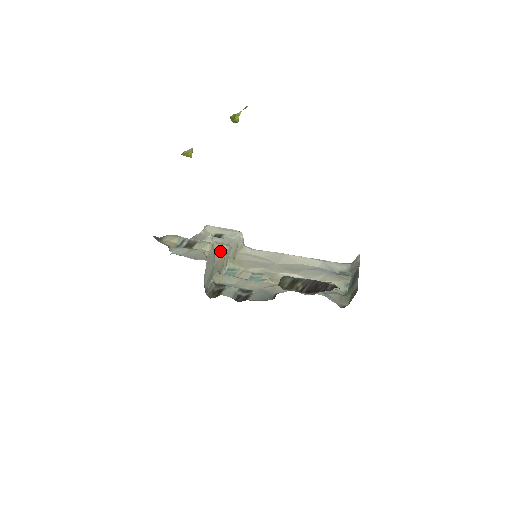
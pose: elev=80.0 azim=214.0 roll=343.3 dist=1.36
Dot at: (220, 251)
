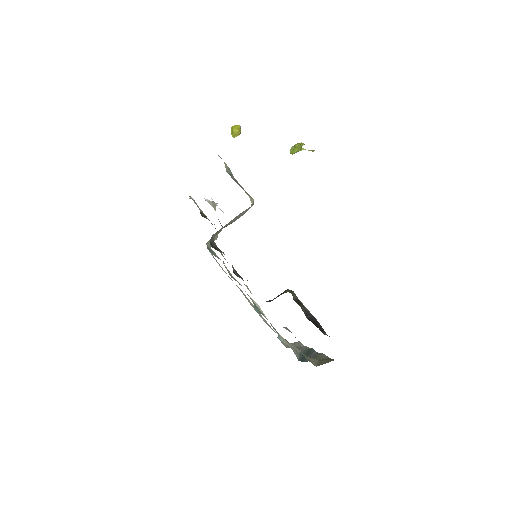
Dot at: occluded
